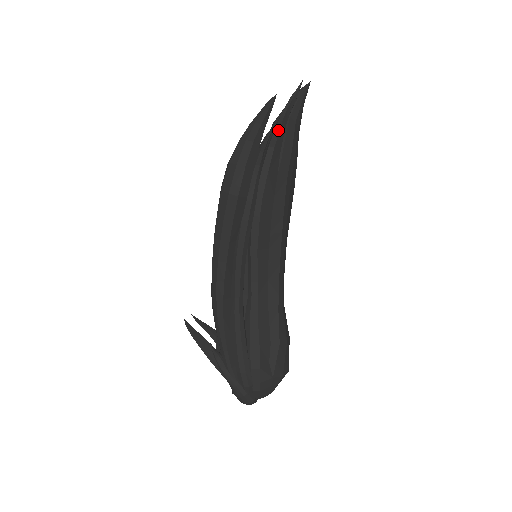
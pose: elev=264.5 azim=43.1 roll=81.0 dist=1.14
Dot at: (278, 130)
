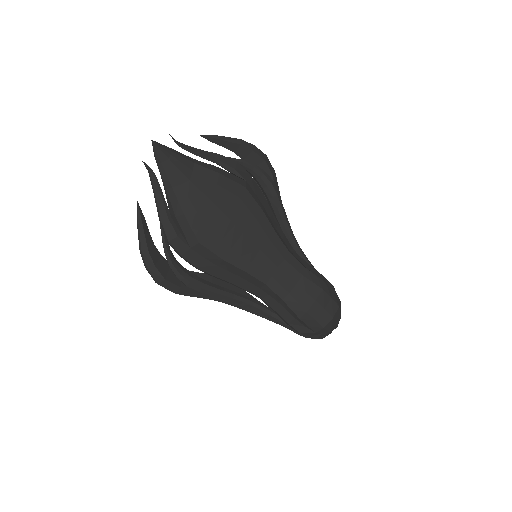
Dot at: (161, 224)
